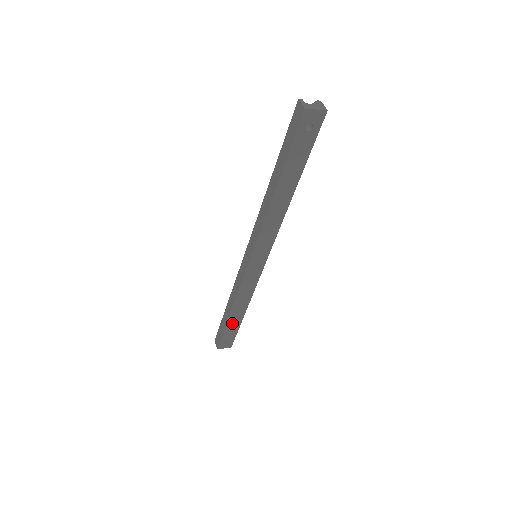
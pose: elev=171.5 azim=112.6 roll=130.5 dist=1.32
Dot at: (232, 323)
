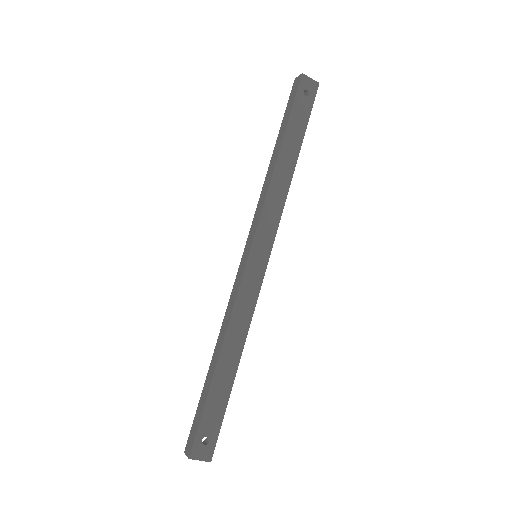
Dot at: (218, 387)
